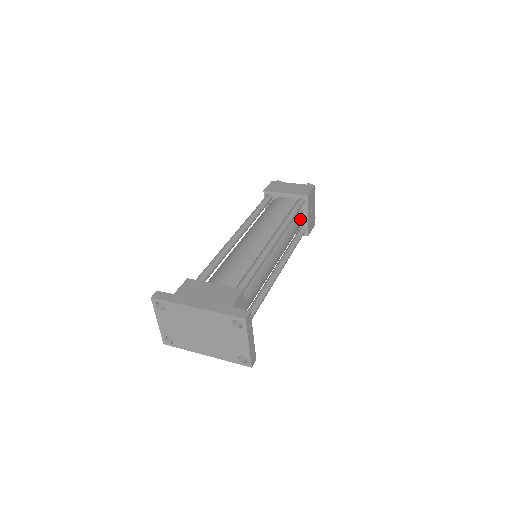
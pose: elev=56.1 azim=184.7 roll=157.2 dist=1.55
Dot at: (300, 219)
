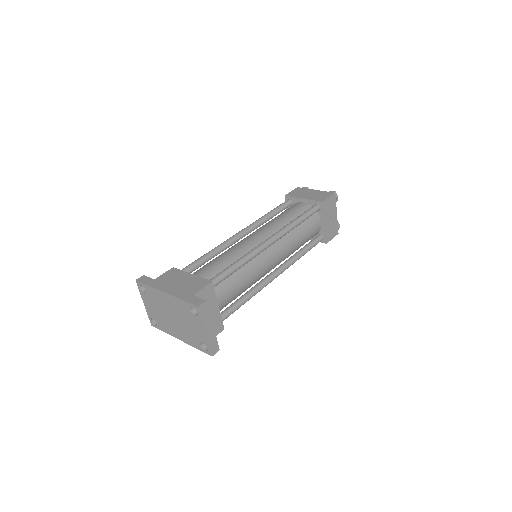
Dot at: (314, 225)
